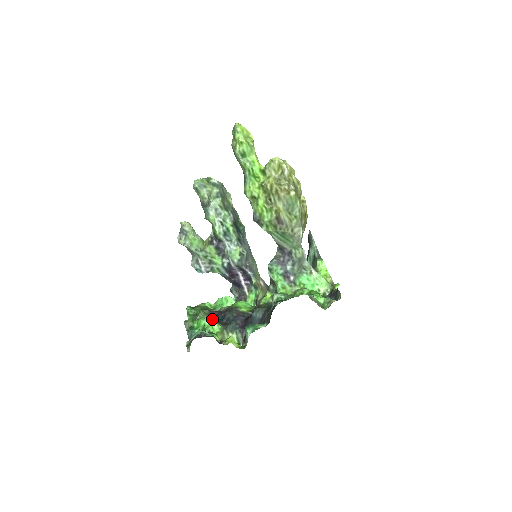
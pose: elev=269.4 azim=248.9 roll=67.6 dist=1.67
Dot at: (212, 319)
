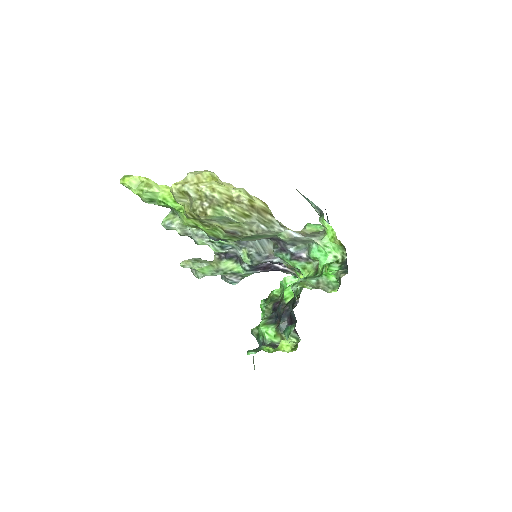
Dot at: (267, 323)
